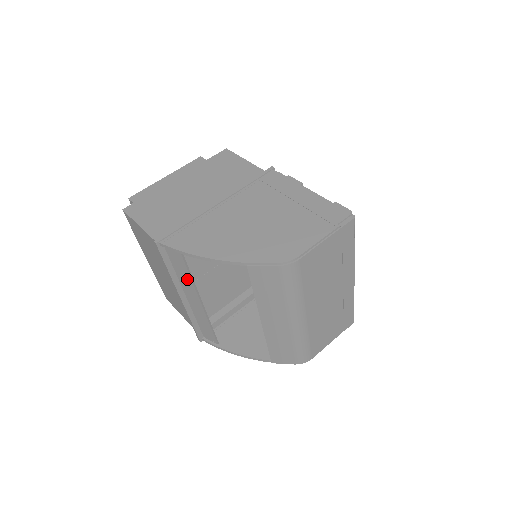
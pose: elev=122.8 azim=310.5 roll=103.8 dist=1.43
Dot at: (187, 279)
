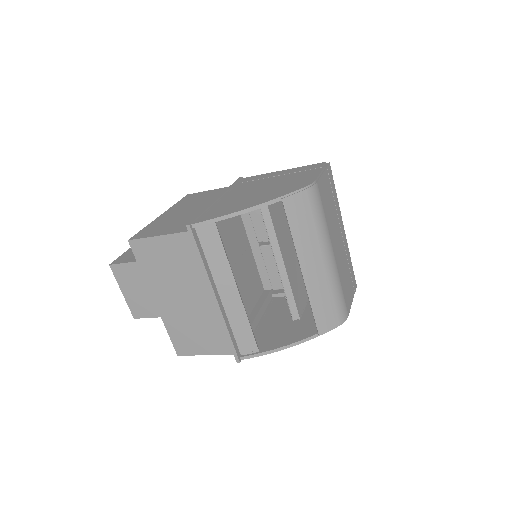
Dot at: (222, 262)
